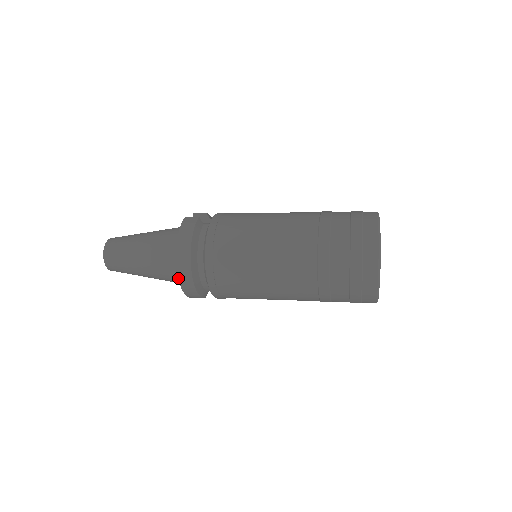
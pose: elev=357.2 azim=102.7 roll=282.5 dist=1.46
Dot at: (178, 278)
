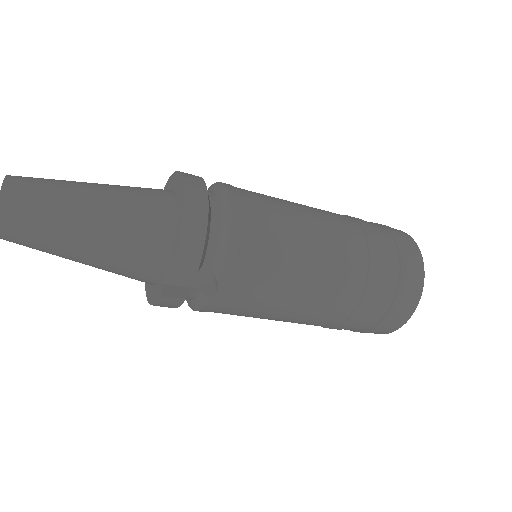
Dot at: (184, 193)
